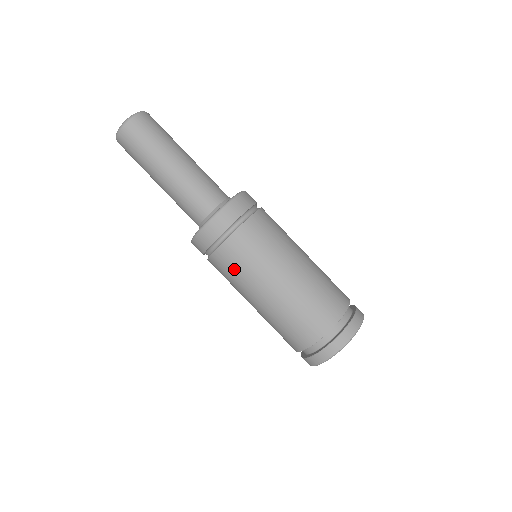
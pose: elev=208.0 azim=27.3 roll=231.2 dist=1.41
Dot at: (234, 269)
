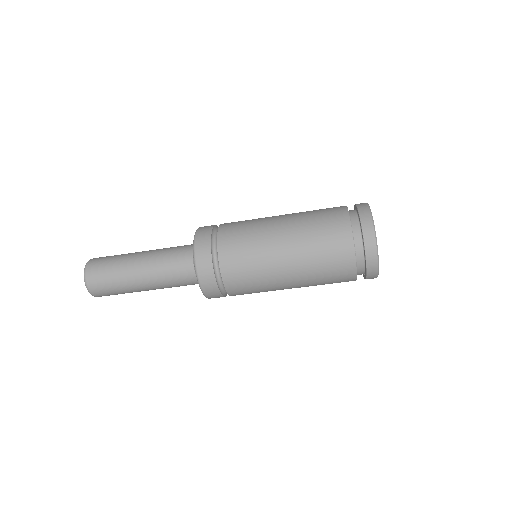
Dot at: (252, 291)
